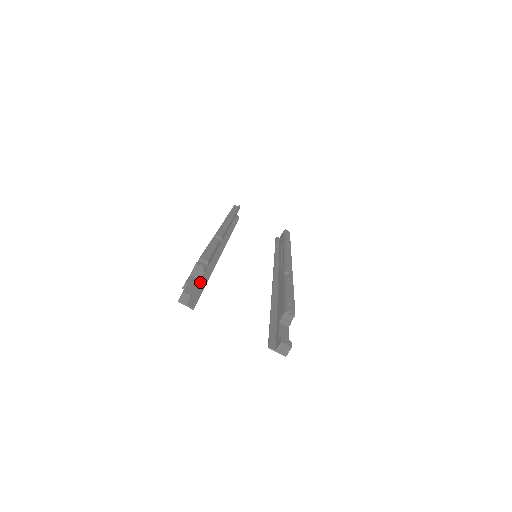
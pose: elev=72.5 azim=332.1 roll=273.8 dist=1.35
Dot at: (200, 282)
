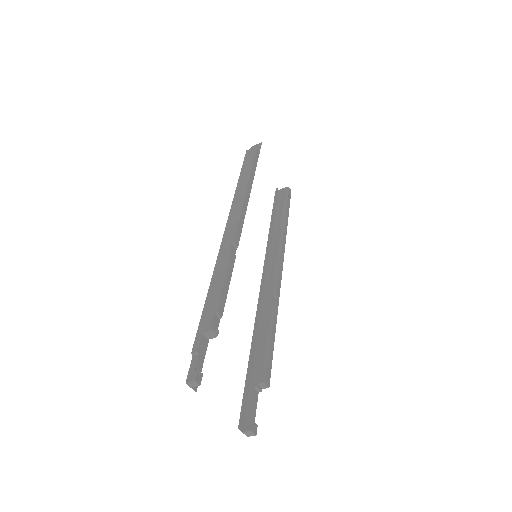
Dot at: occluded
